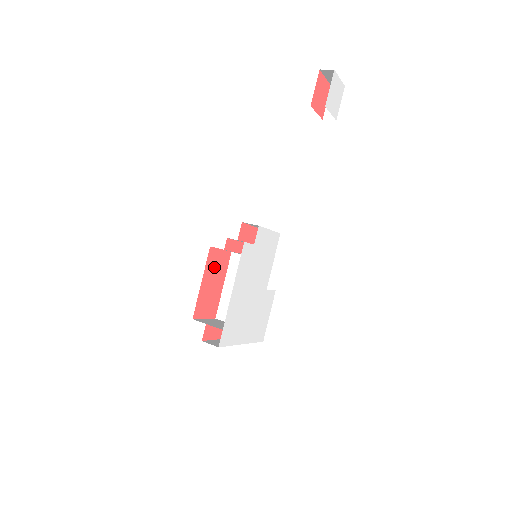
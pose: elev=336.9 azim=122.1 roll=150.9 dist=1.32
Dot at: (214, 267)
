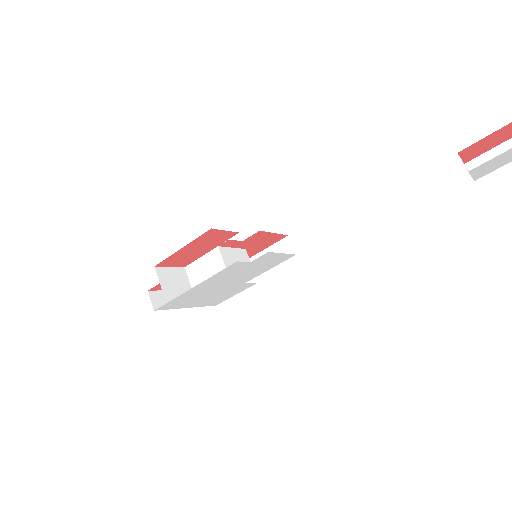
Dot at: (207, 240)
